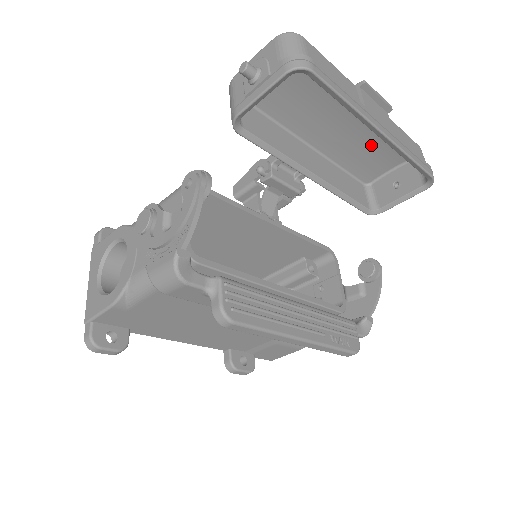
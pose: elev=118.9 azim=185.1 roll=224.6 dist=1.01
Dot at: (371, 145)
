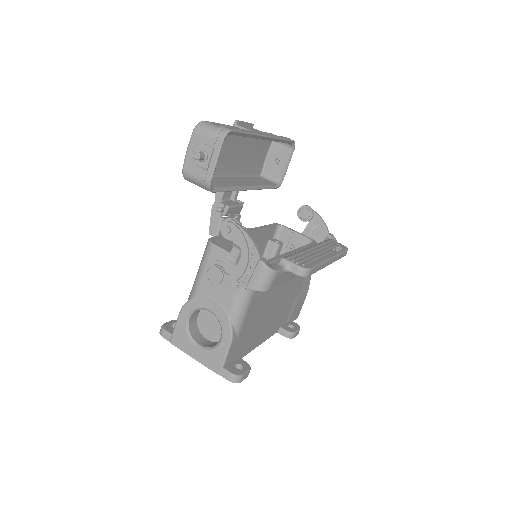
Dot at: (252, 151)
